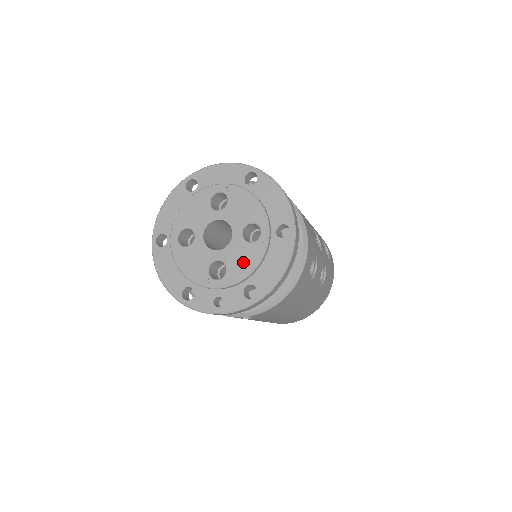
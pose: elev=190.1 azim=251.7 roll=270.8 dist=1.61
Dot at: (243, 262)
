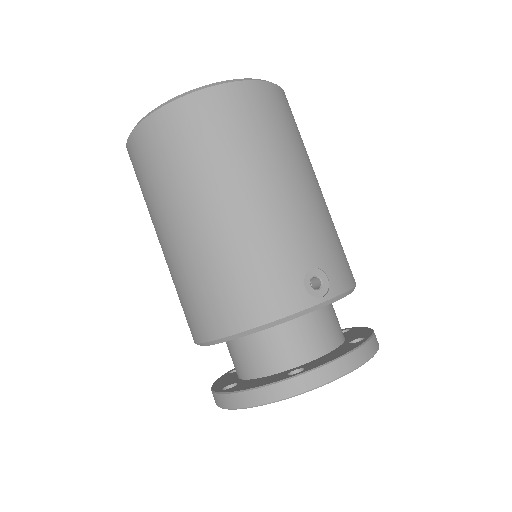
Dot at: occluded
